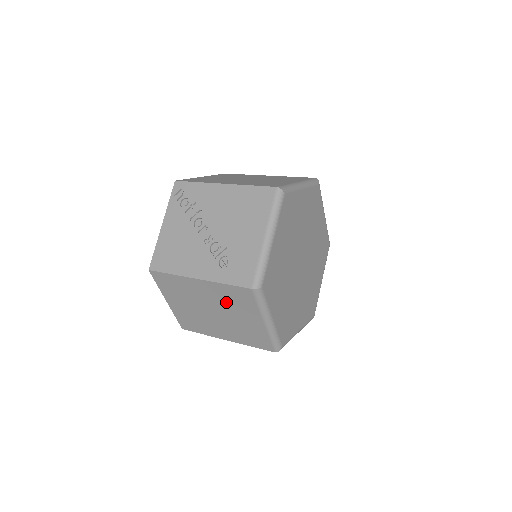
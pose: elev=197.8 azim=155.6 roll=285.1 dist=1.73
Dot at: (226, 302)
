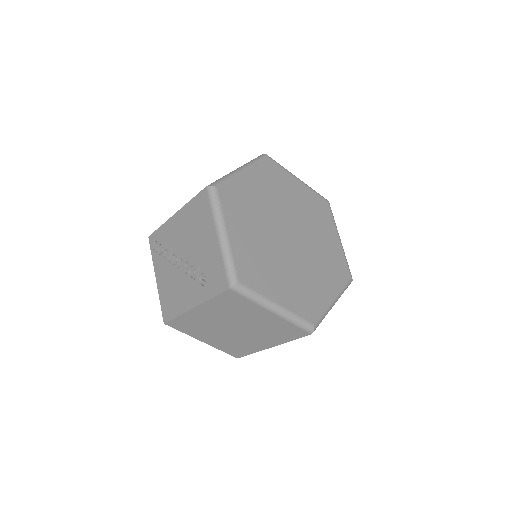
Dot at: (231, 313)
